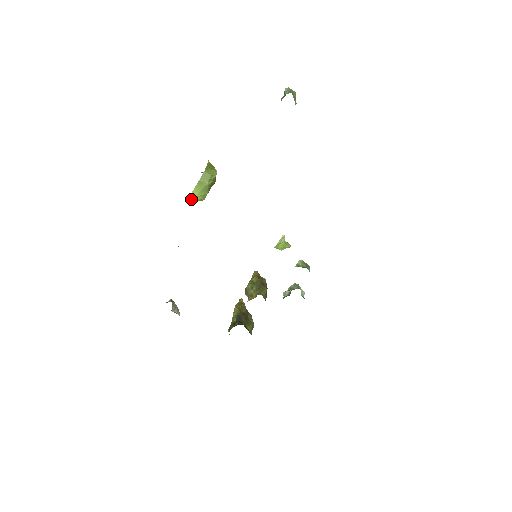
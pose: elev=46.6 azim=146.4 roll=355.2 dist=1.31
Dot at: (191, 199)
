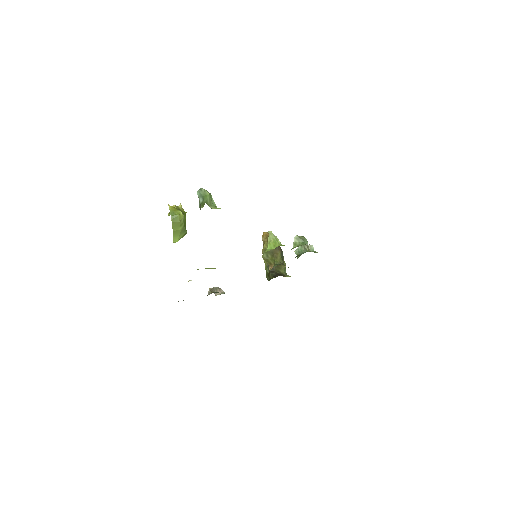
Dot at: occluded
